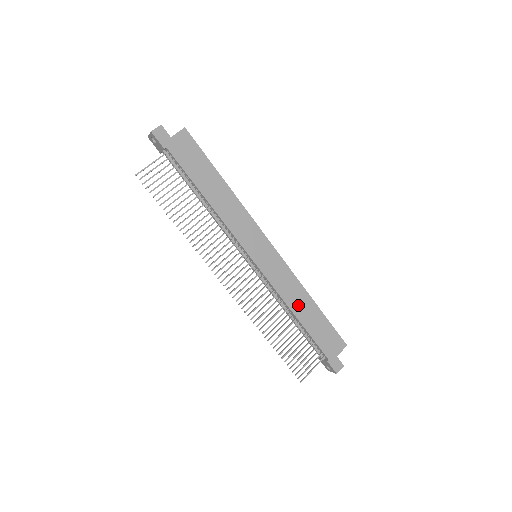
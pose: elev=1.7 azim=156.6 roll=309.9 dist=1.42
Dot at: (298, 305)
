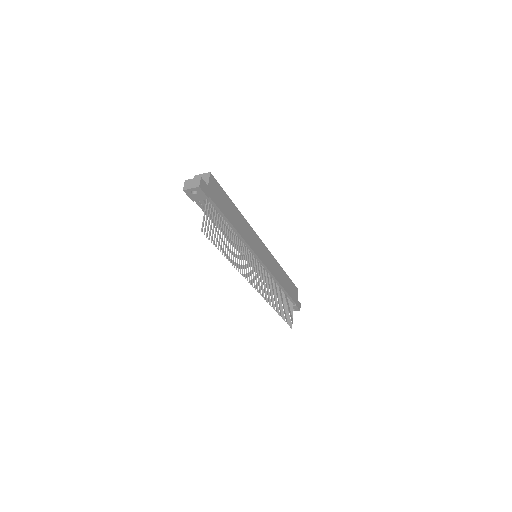
Dot at: (281, 278)
